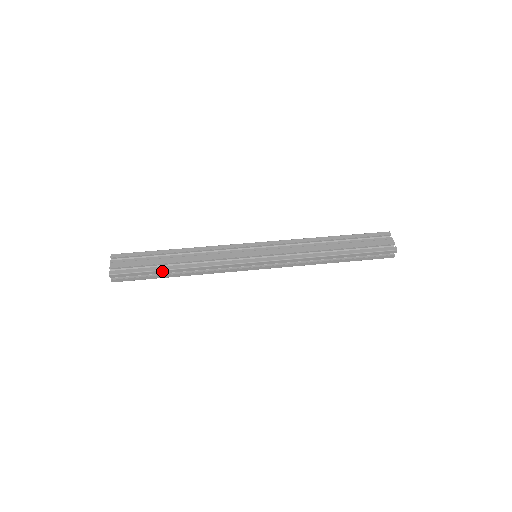
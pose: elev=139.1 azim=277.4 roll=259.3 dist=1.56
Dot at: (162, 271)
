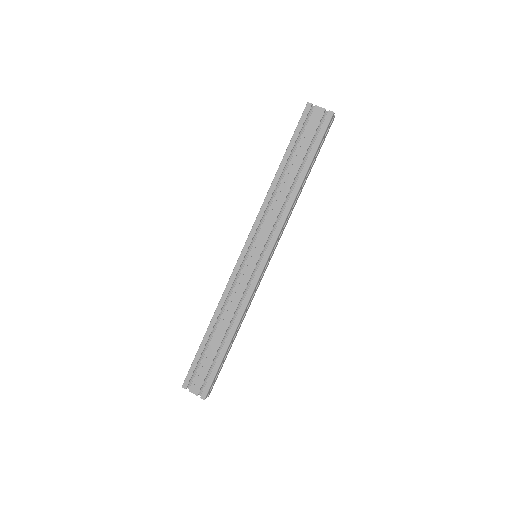
Dot at: (226, 353)
